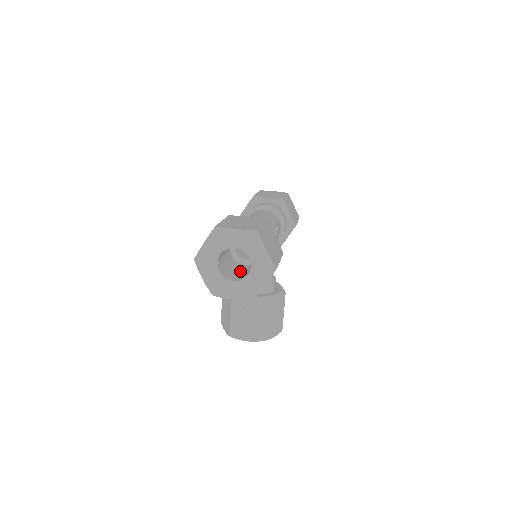
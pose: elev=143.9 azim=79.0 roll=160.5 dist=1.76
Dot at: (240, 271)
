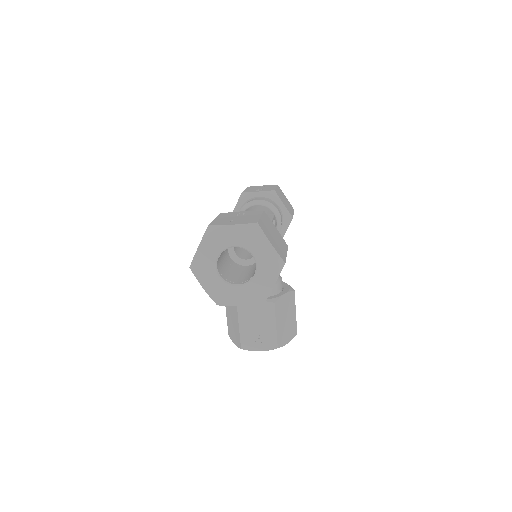
Dot at: (243, 273)
